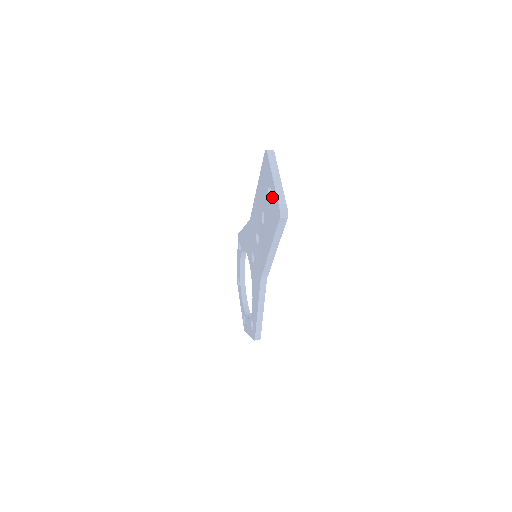
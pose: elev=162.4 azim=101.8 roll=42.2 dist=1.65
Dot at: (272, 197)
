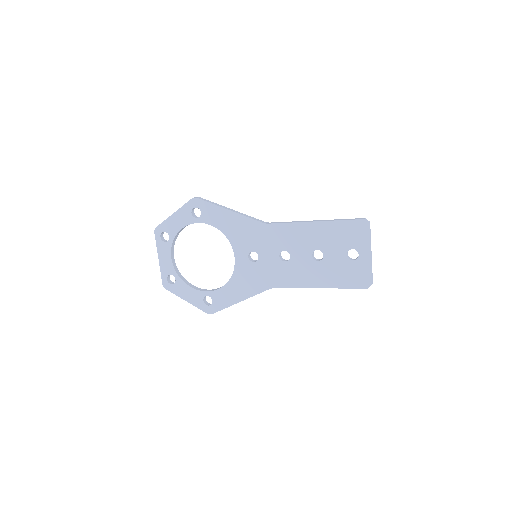
Dot at: (359, 263)
